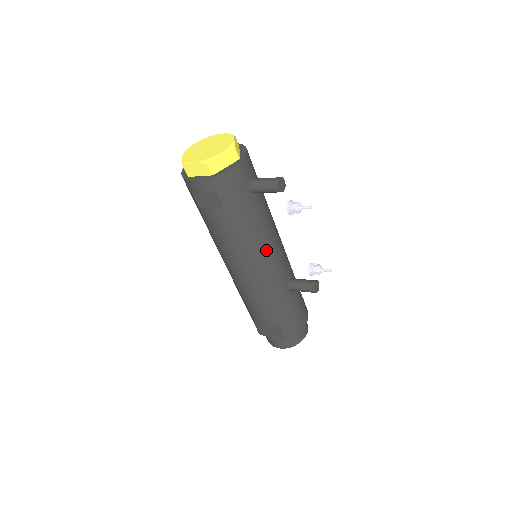
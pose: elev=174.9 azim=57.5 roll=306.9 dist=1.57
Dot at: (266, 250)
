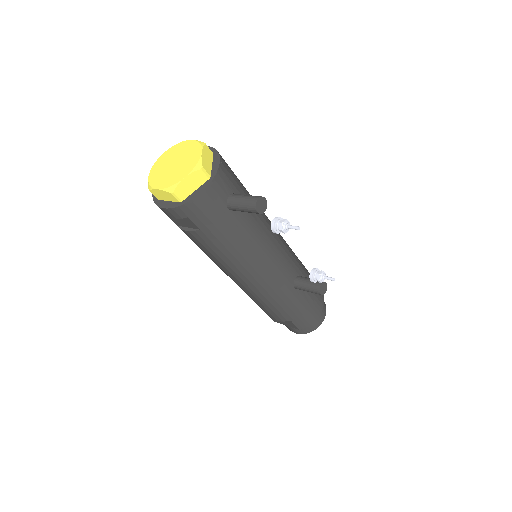
Dot at: (260, 260)
